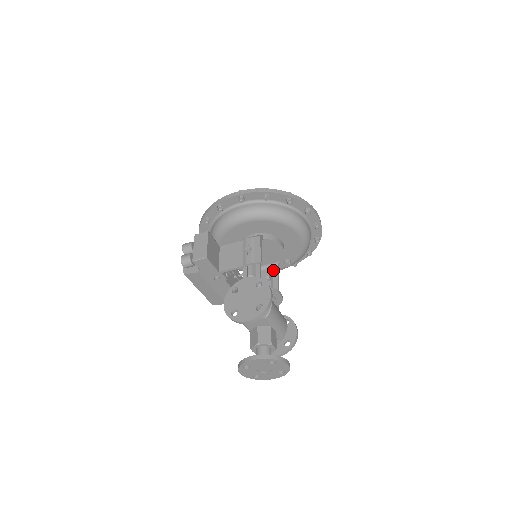
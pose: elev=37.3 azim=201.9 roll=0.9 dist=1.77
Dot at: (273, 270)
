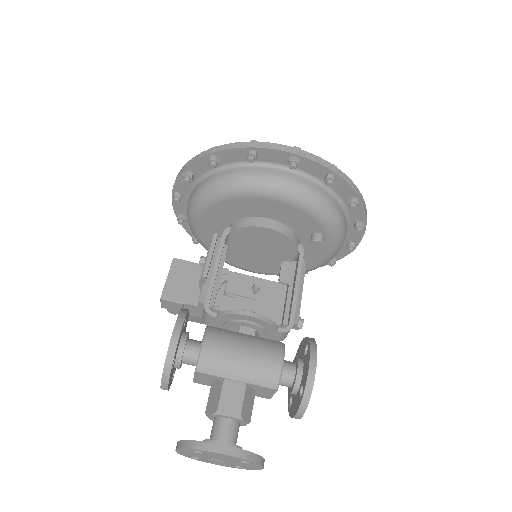
Dot at: (296, 263)
